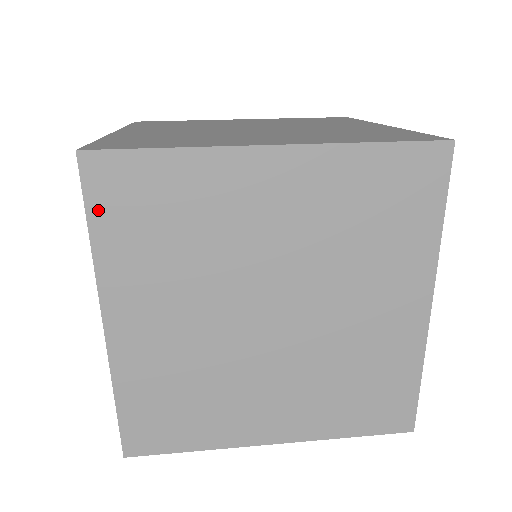
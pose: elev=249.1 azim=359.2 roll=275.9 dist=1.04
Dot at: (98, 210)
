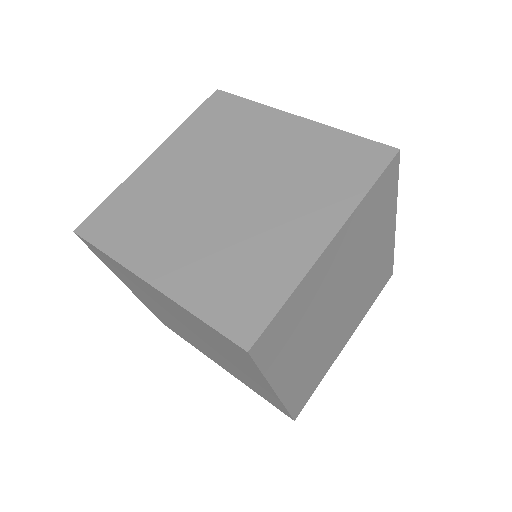
Dot at: (202, 110)
